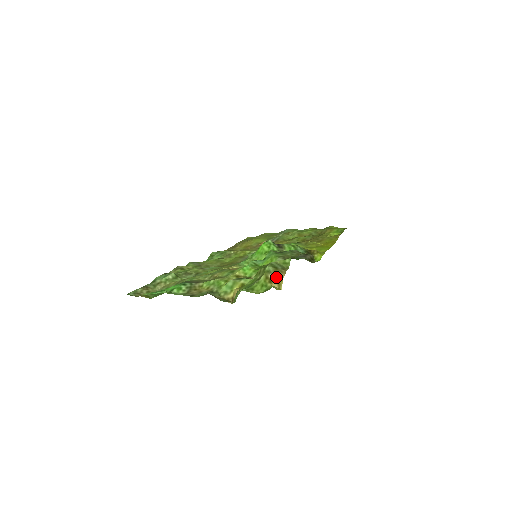
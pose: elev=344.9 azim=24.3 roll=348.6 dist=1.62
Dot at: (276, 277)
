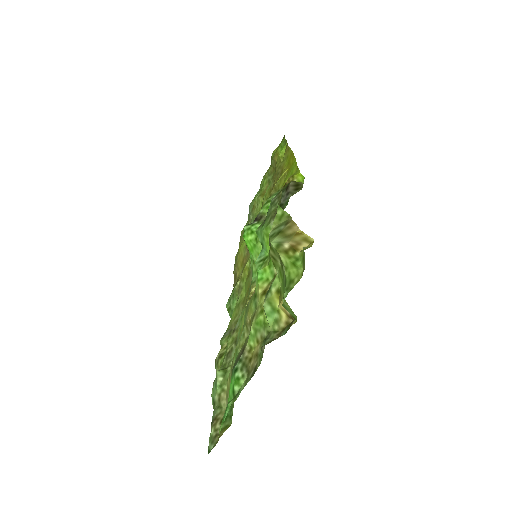
Dot at: (292, 239)
